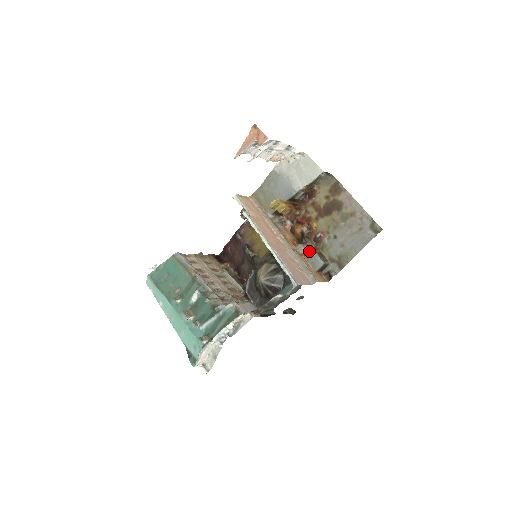
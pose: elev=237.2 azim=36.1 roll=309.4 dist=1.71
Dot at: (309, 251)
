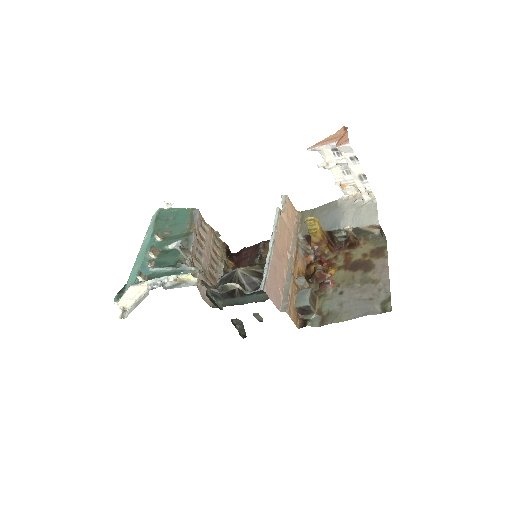
Dot at: occluded
